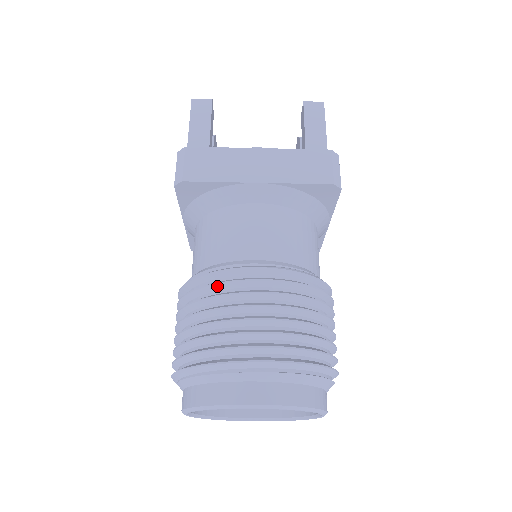
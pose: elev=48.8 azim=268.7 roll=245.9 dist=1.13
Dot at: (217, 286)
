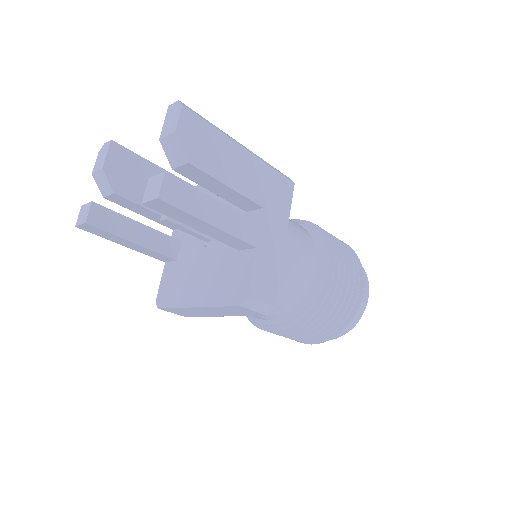
Dot at: occluded
